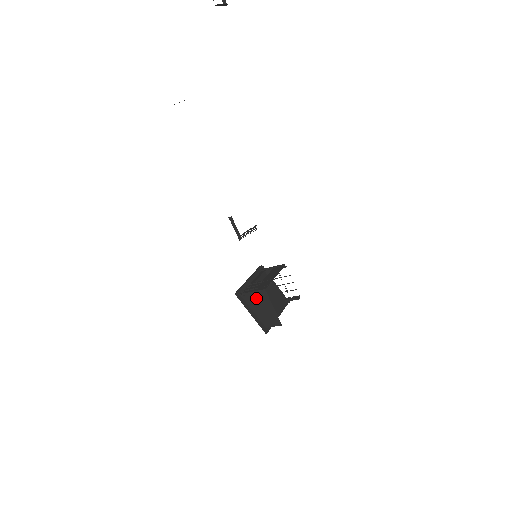
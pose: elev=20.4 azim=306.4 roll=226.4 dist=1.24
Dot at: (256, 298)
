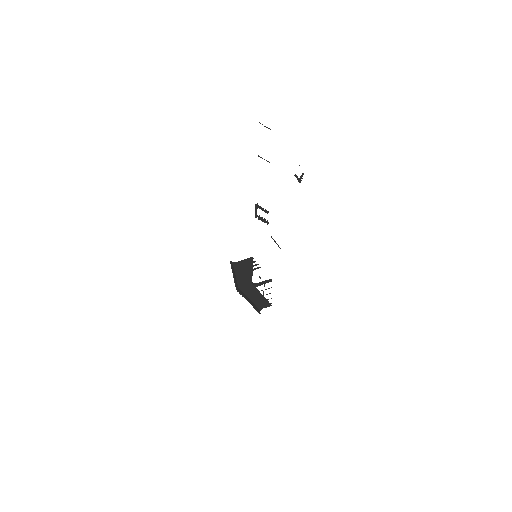
Dot at: (243, 265)
